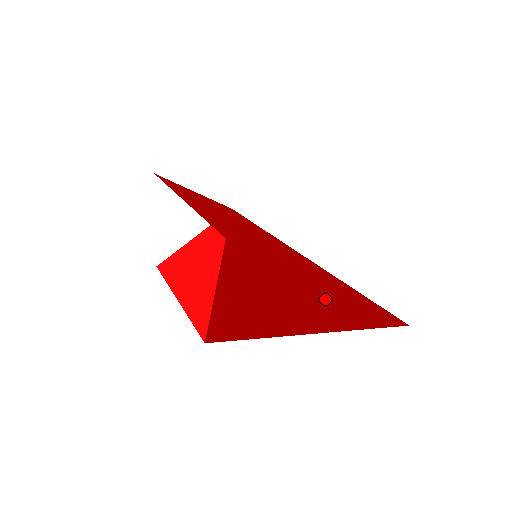
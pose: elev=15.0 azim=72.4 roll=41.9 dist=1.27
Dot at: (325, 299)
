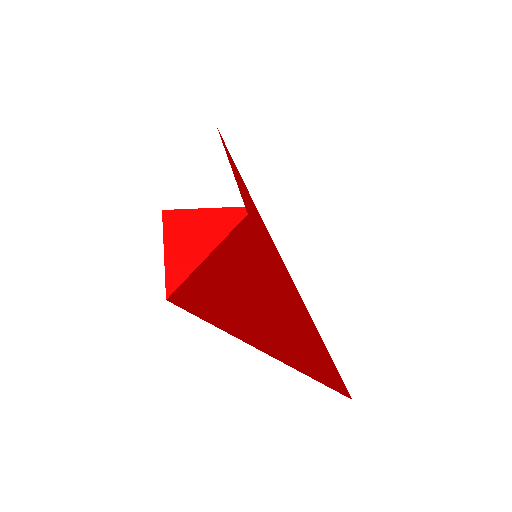
Dot at: (292, 331)
